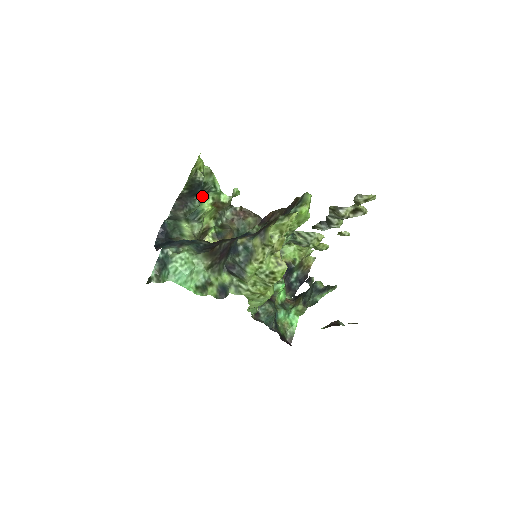
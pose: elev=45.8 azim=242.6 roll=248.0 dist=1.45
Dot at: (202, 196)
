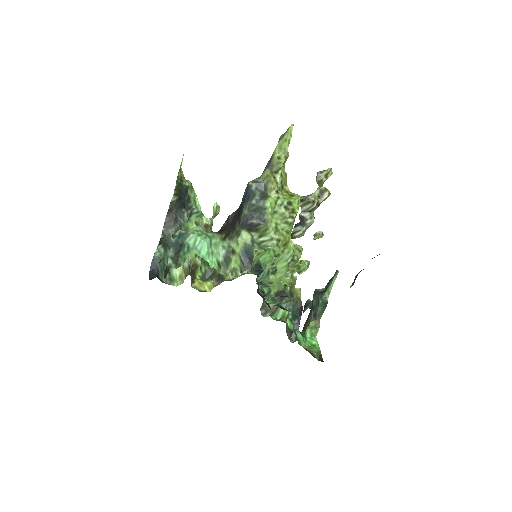
Dot at: occluded
